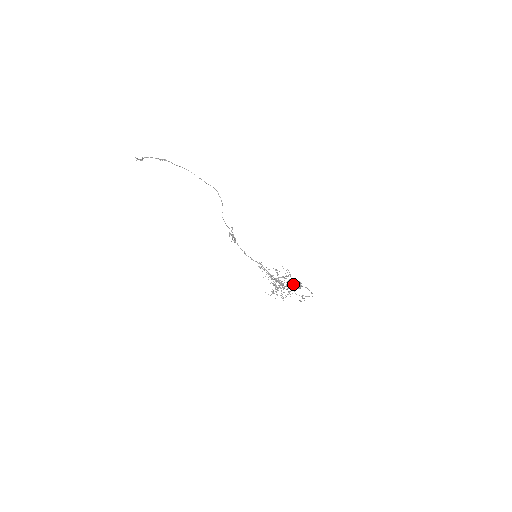
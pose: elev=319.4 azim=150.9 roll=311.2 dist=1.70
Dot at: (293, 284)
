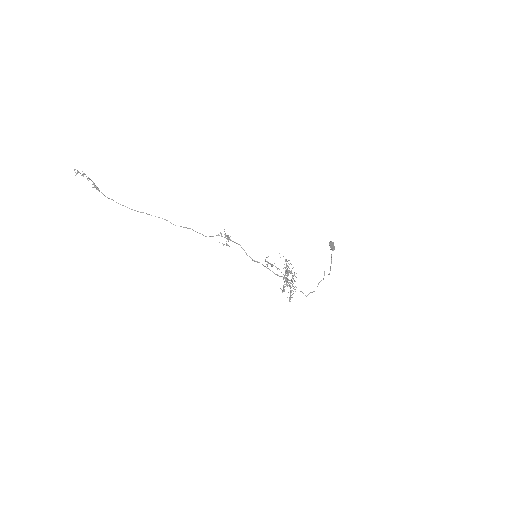
Dot at: (330, 244)
